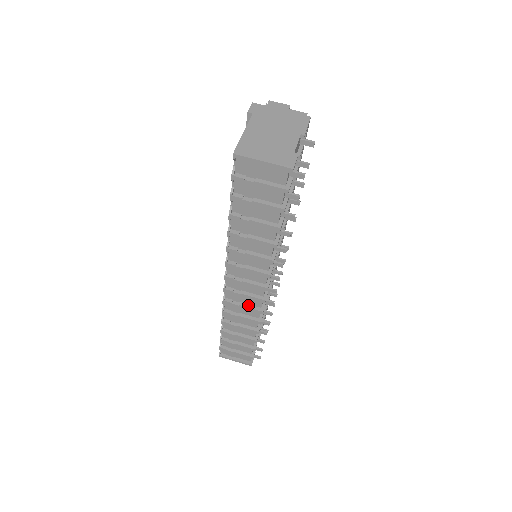
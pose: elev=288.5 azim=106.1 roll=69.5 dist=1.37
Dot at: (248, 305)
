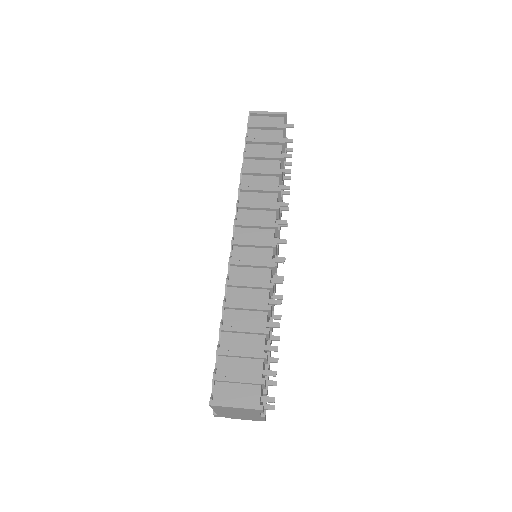
Dot at: (257, 262)
